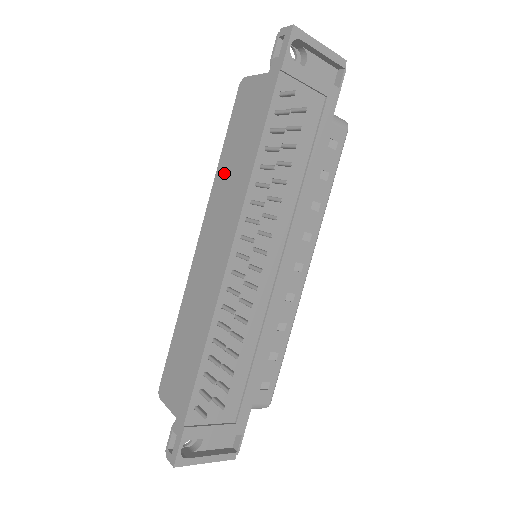
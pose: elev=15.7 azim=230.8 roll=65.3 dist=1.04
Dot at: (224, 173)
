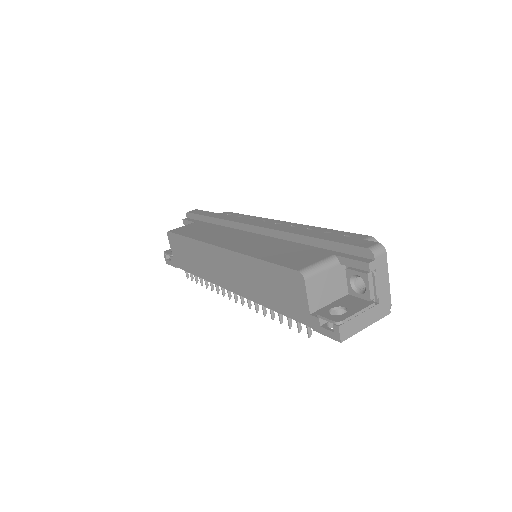
Dot at: (251, 269)
